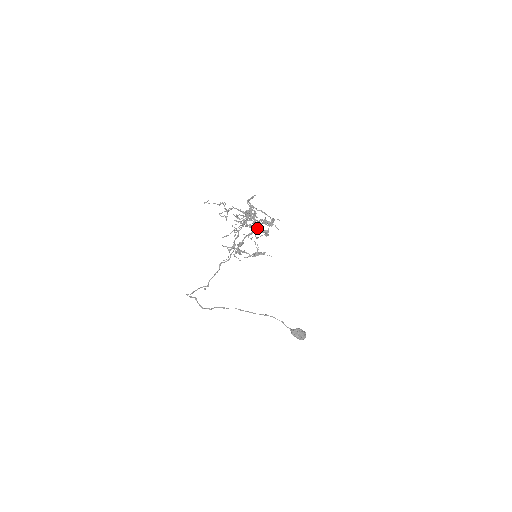
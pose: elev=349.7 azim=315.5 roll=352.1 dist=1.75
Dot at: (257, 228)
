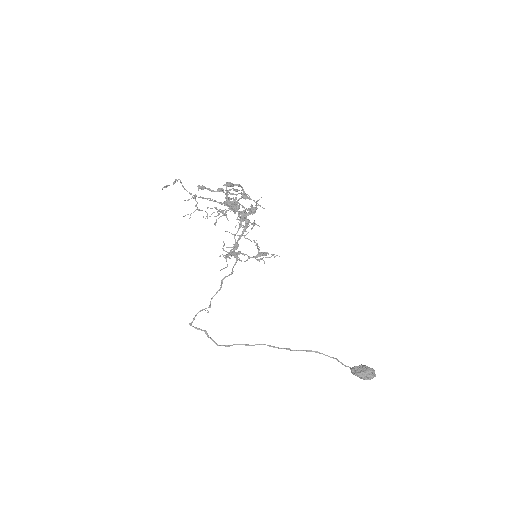
Dot at: (247, 221)
